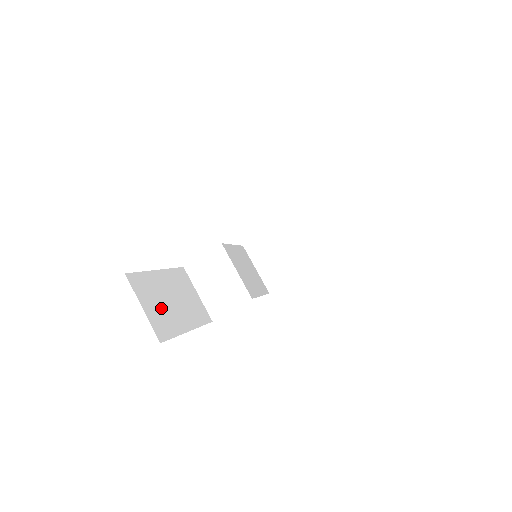
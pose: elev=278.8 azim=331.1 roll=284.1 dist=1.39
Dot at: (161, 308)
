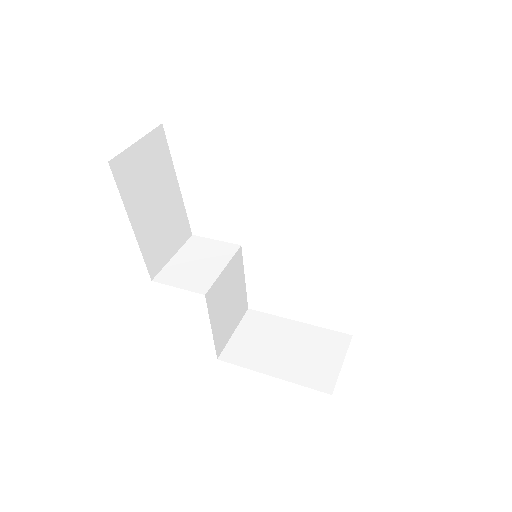
Dot at: (144, 177)
